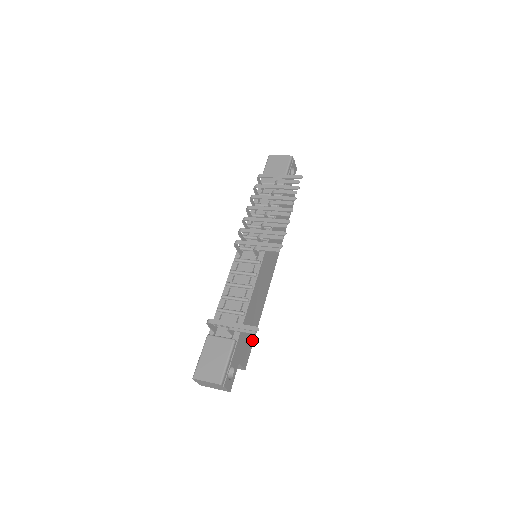
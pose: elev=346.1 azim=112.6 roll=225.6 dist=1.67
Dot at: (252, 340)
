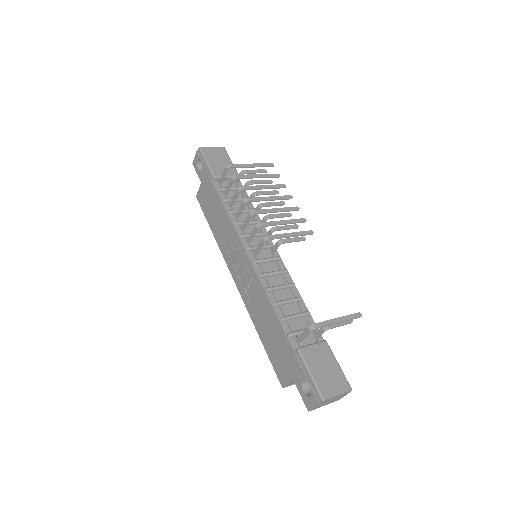
Dot at: occluded
